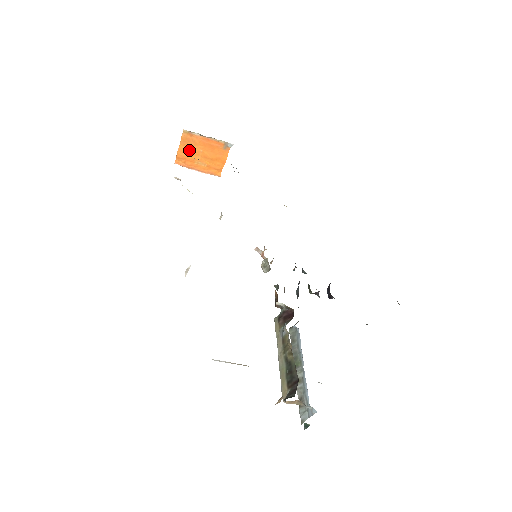
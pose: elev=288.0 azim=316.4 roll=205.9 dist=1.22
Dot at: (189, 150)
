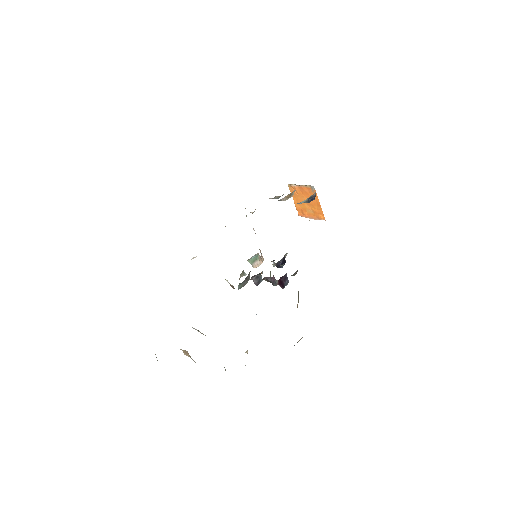
Dot at: (299, 201)
